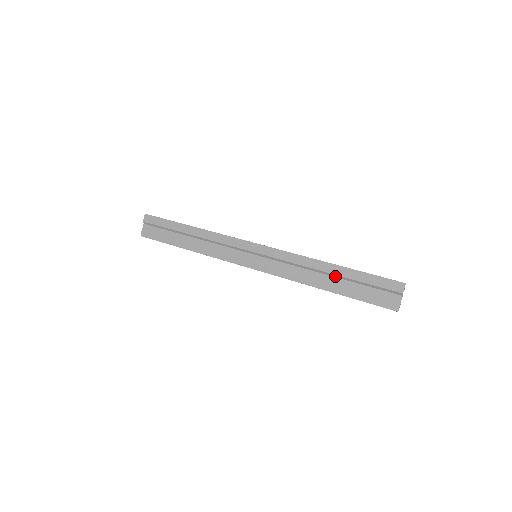
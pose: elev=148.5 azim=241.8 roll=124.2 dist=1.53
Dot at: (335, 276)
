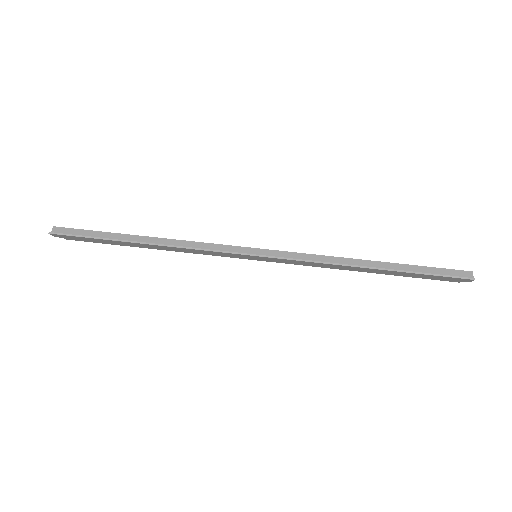
Dot at: occluded
